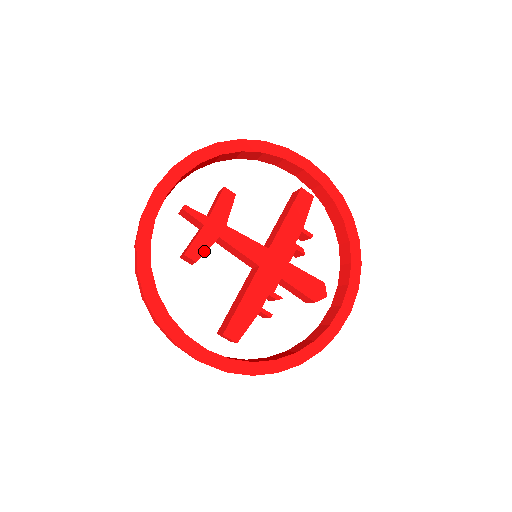
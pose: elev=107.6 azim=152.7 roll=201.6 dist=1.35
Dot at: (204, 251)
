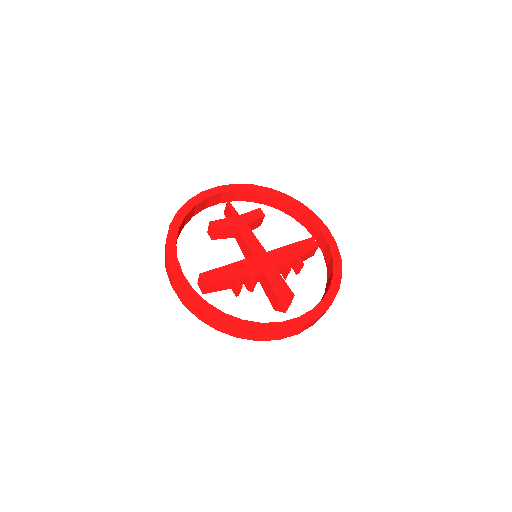
Dot at: (223, 227)
